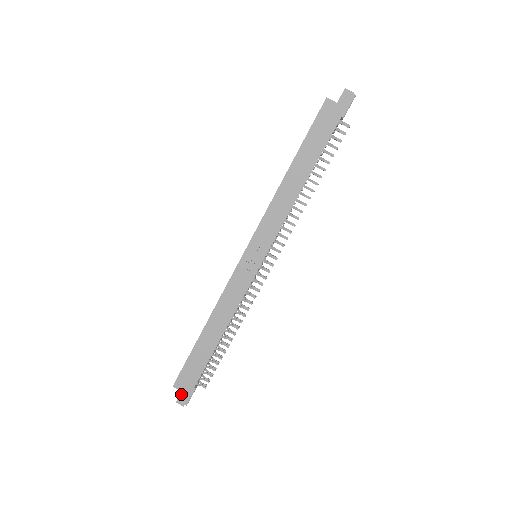
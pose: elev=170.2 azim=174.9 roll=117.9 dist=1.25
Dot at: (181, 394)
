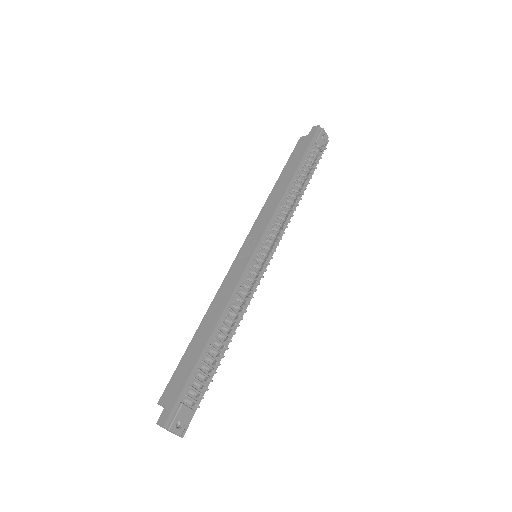
Dot at: (164, 411)
